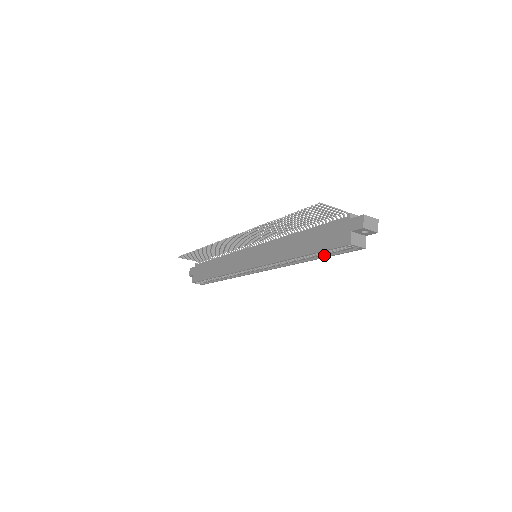
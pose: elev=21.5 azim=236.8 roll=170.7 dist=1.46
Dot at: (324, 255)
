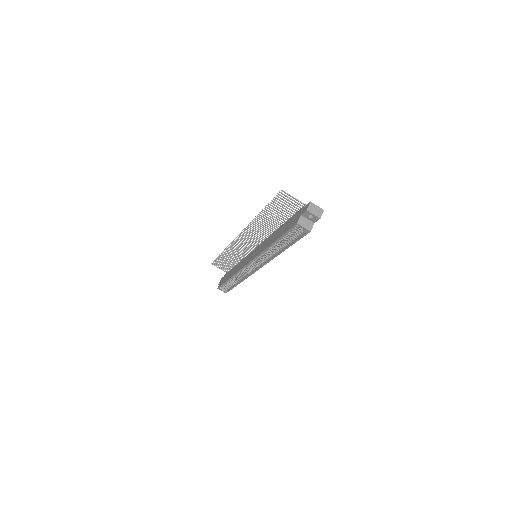
Dot at: (290, 244)
